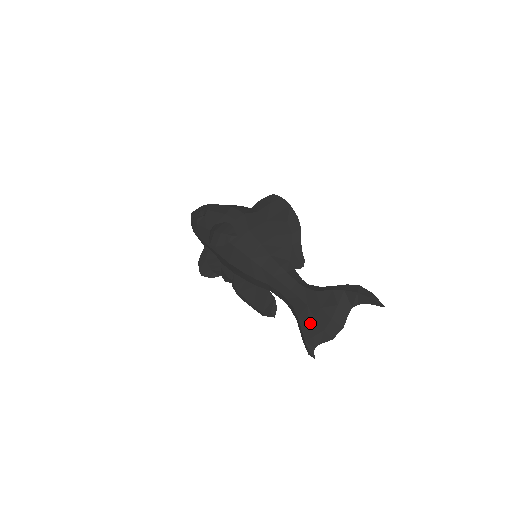
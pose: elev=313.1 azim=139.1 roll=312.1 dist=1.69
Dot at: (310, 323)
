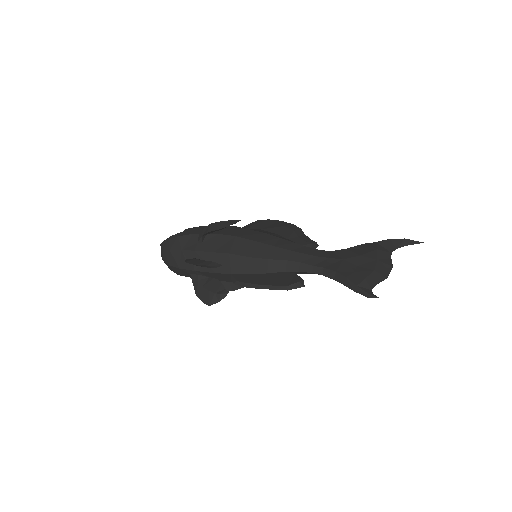
Dot at: (354, 270)
